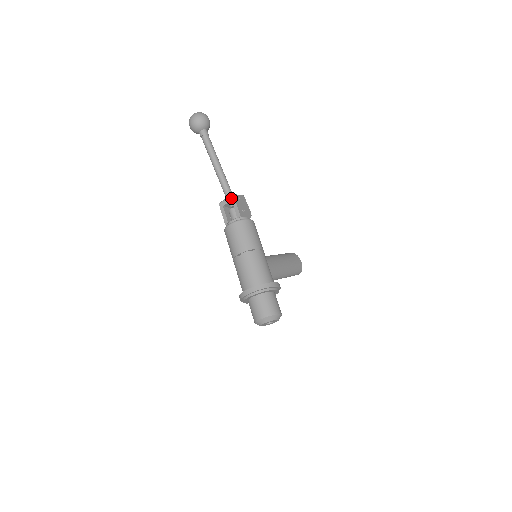
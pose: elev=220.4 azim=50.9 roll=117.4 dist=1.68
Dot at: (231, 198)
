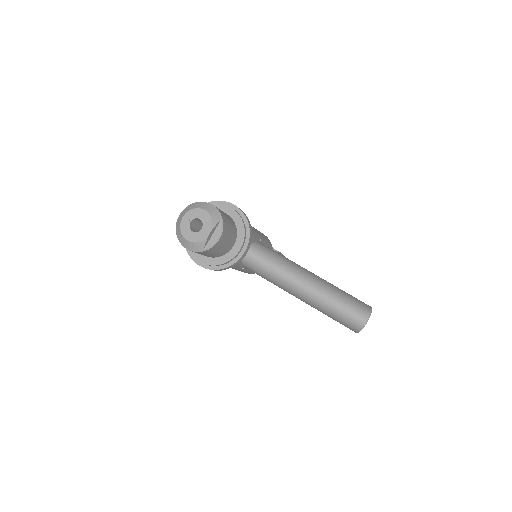
Dot at: occluded
